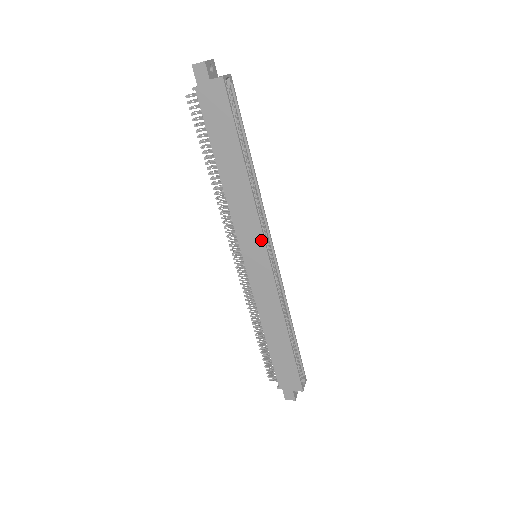
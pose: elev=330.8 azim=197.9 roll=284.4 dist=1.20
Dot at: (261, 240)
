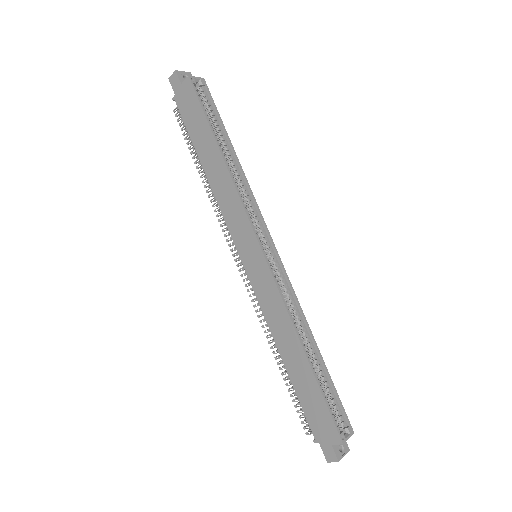
Dot at: (250, 230)
